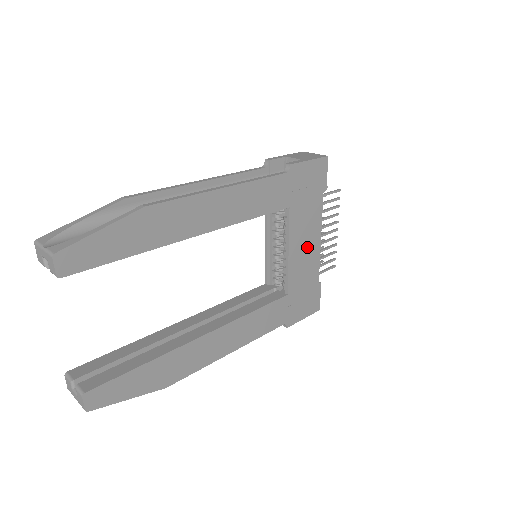
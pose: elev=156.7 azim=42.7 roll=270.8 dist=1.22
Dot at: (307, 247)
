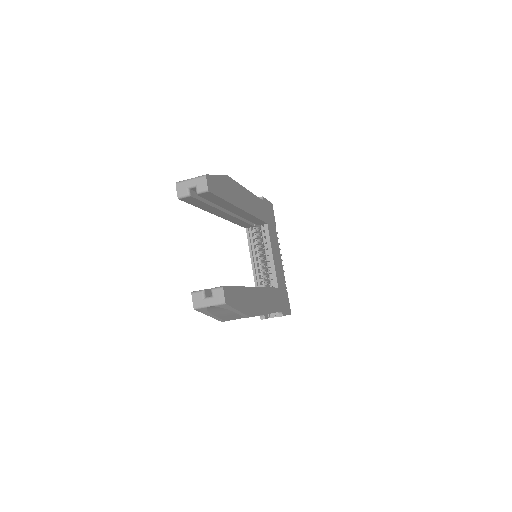
Dot at: (277, 258)
